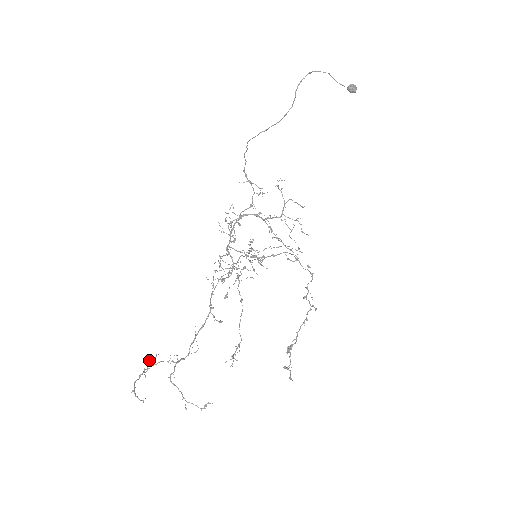
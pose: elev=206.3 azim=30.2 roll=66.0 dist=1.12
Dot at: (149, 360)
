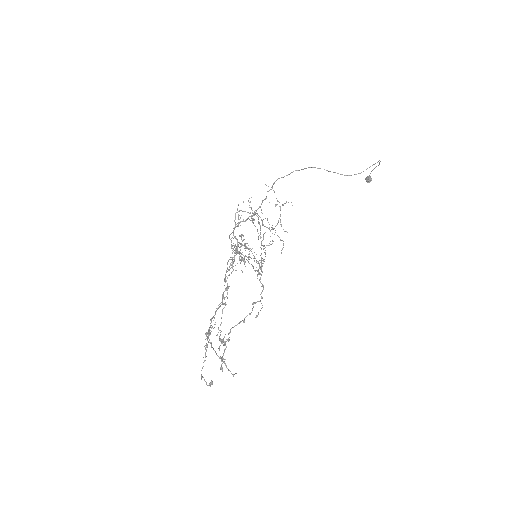
Dot at: occluded
